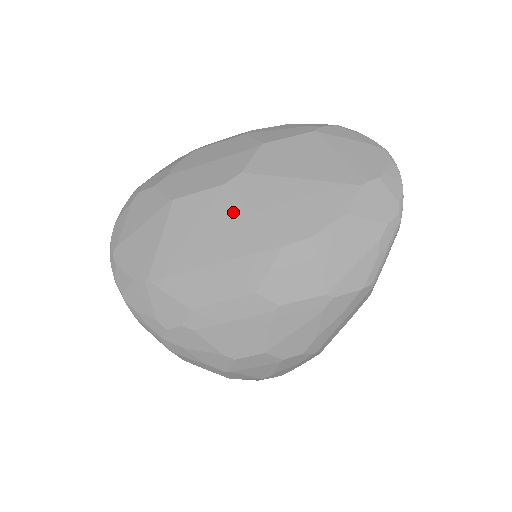
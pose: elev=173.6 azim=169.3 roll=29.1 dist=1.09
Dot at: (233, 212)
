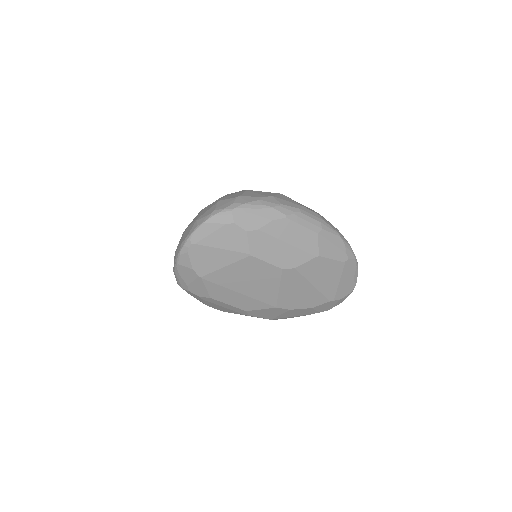
Dot at: (272, 282)
